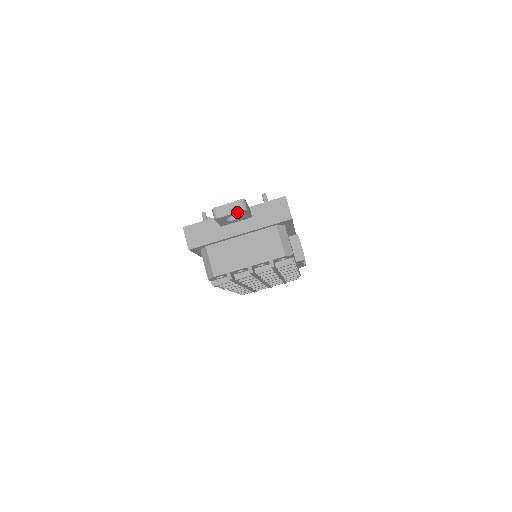
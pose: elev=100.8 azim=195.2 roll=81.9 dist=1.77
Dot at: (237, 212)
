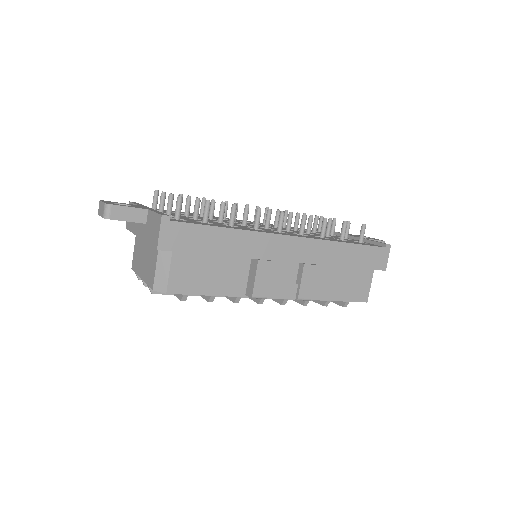
Dot at: (102, 216)
